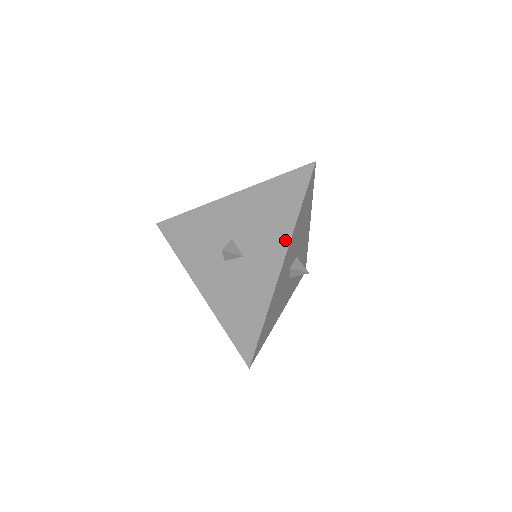
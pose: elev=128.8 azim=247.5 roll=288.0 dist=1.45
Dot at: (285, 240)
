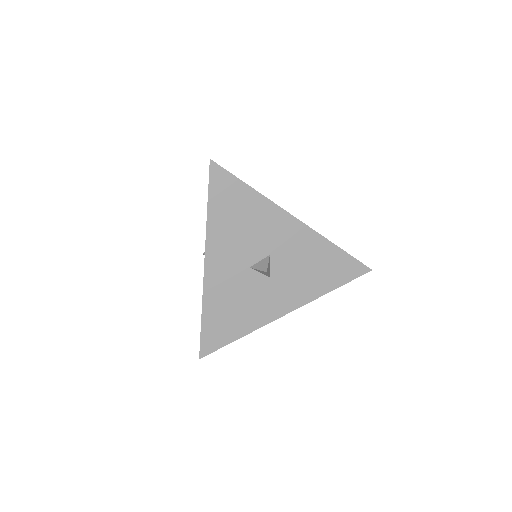
Dot at: (207, 241)
